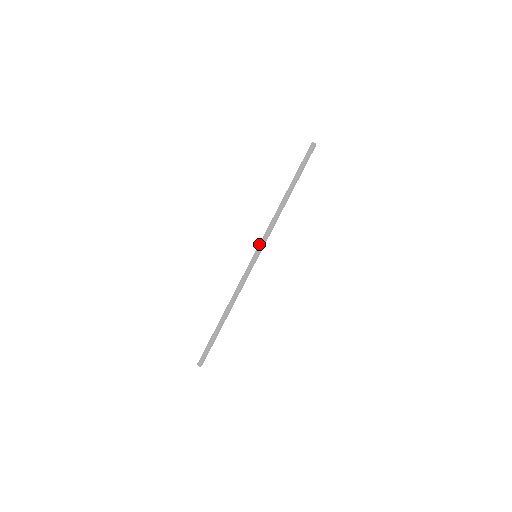
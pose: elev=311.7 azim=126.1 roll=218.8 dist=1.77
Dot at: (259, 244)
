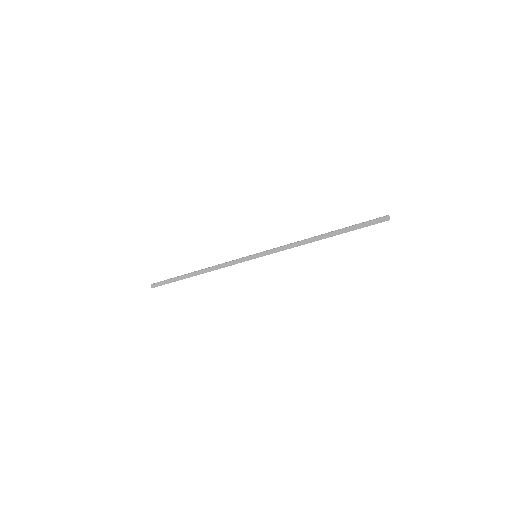
Dot at: (266, 251)
